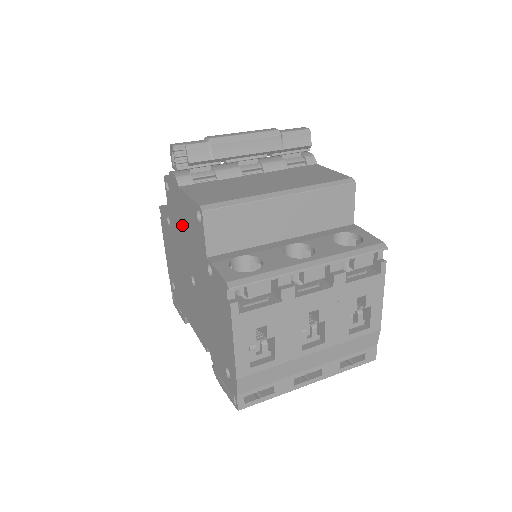
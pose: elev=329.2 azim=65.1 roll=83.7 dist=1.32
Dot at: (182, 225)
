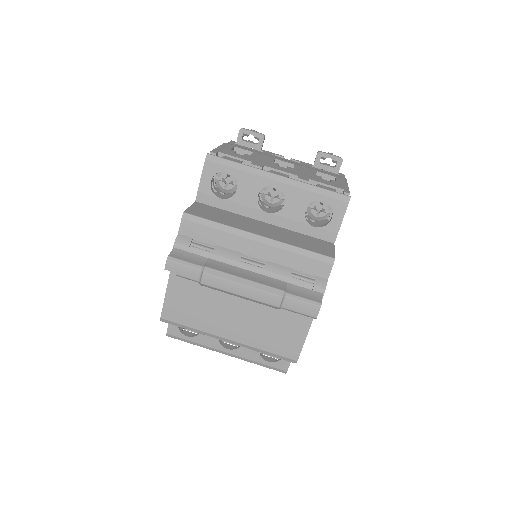
Dot at: occluded
